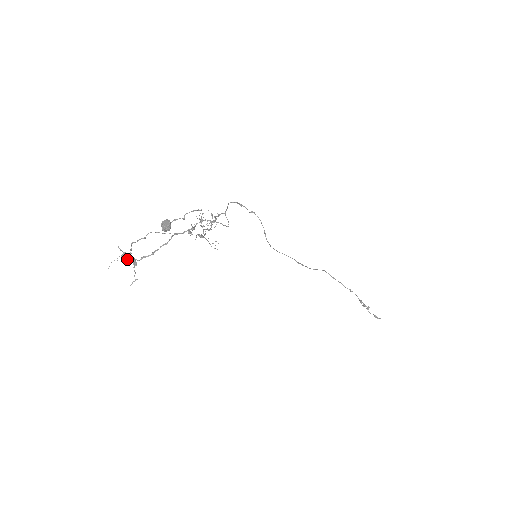
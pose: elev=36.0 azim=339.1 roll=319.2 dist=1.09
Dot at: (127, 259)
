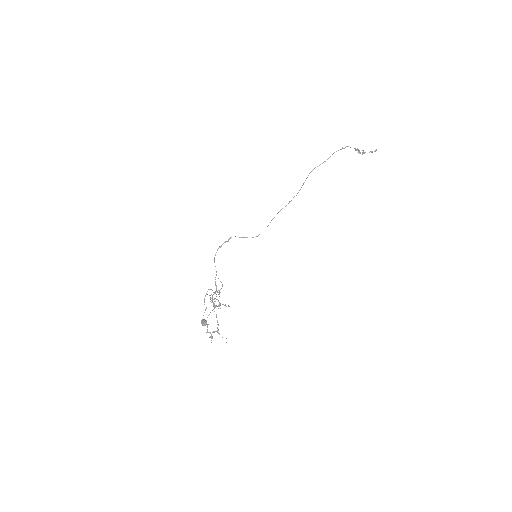
Dot at: occluded
